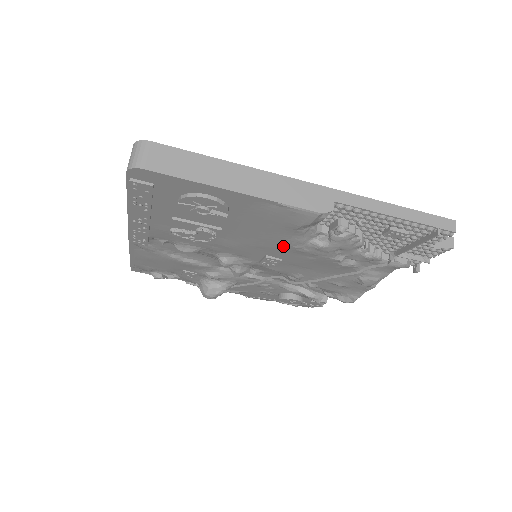
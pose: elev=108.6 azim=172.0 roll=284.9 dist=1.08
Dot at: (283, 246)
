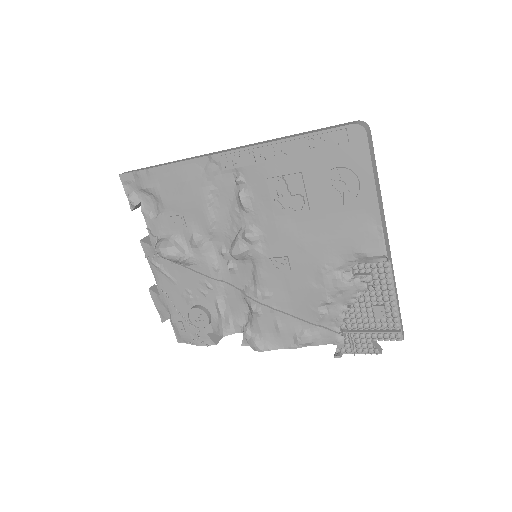
Dot at: (318, 259)
